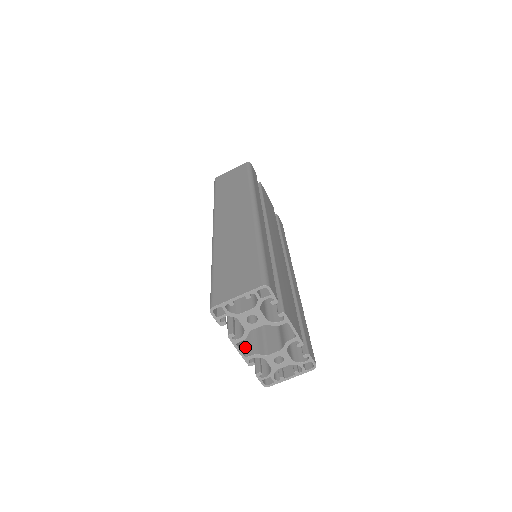
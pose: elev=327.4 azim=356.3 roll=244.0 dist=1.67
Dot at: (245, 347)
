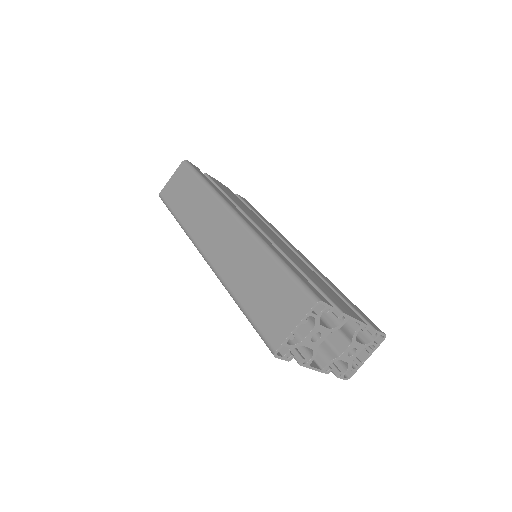
Dot at: (314, 359)
